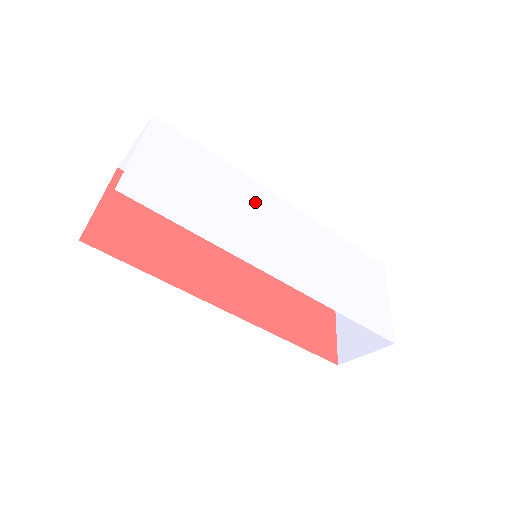
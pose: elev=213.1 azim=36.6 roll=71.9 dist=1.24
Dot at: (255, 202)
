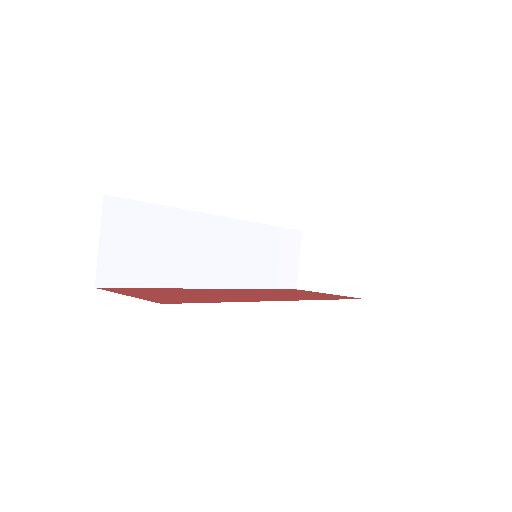
Dot at: occluded
